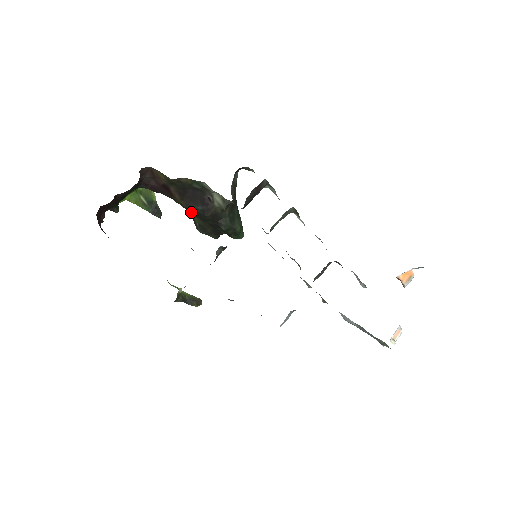
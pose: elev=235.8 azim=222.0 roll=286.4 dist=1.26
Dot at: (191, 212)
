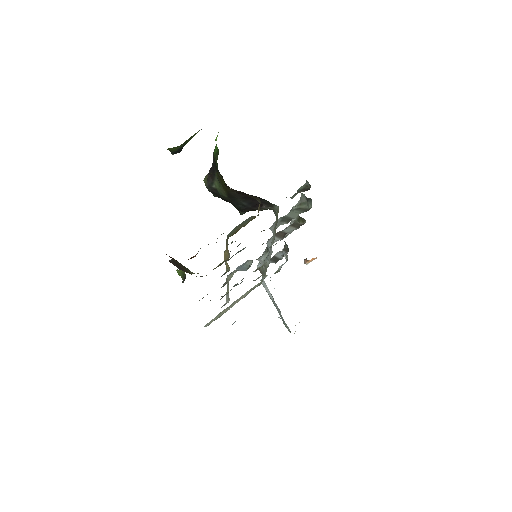
Dot at: (228, 193)
